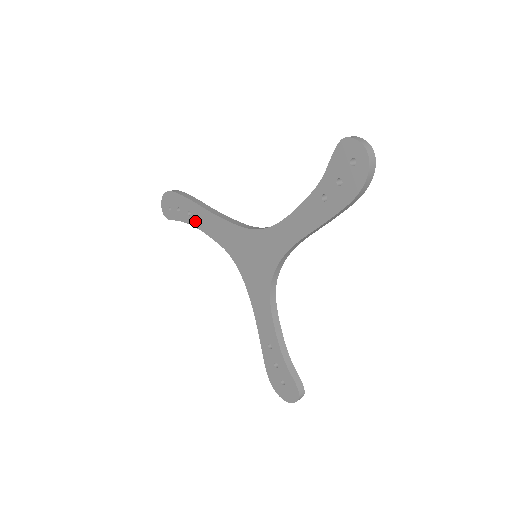
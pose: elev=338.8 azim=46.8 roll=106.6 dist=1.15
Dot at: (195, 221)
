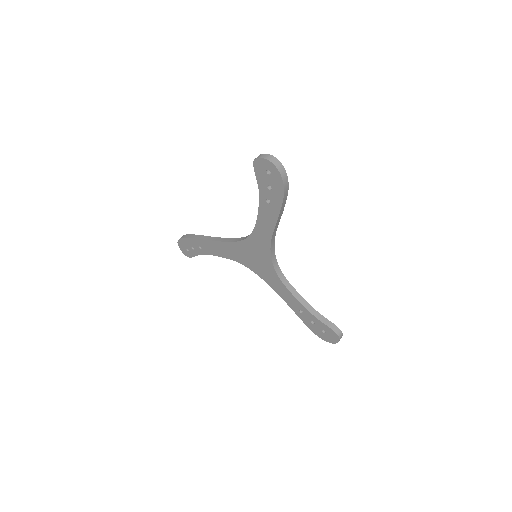
Dot at: (207, 251)
